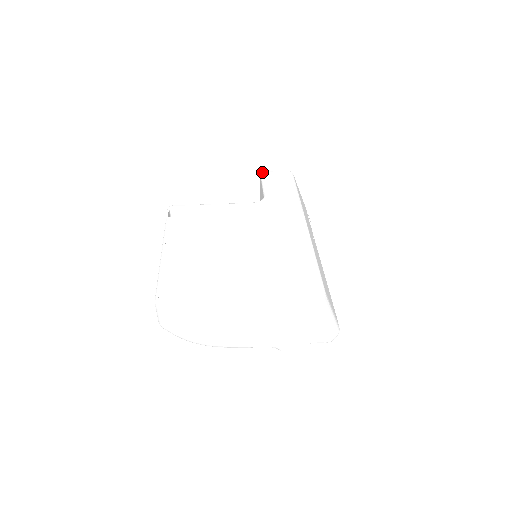
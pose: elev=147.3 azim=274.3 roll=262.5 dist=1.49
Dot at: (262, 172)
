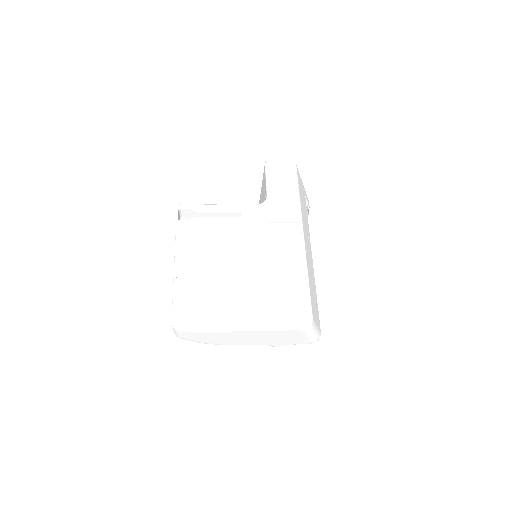
Dot at: (267, 161)
